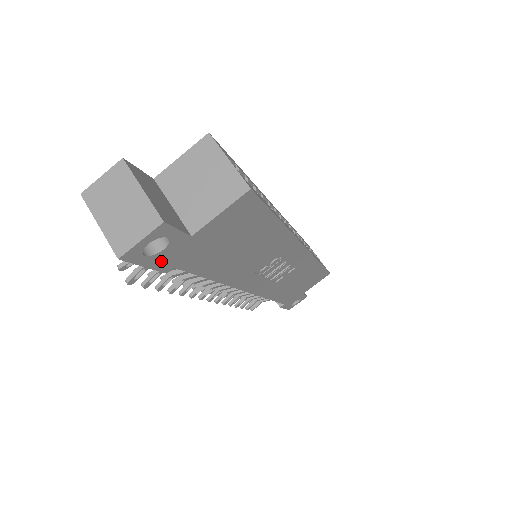
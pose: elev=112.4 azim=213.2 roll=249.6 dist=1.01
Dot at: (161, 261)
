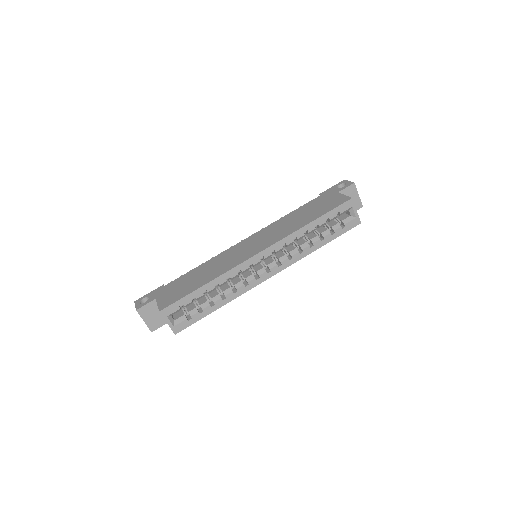
Dot at: occluded
